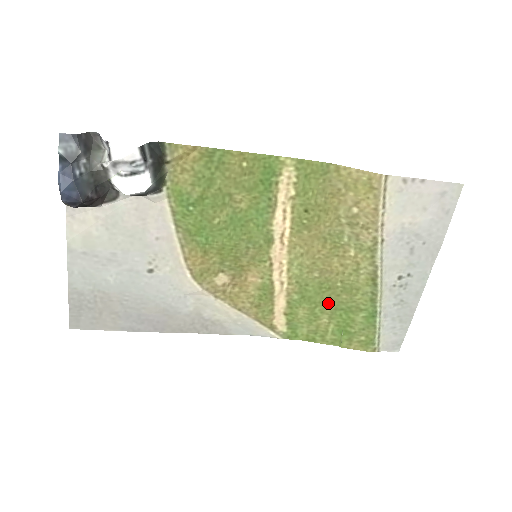
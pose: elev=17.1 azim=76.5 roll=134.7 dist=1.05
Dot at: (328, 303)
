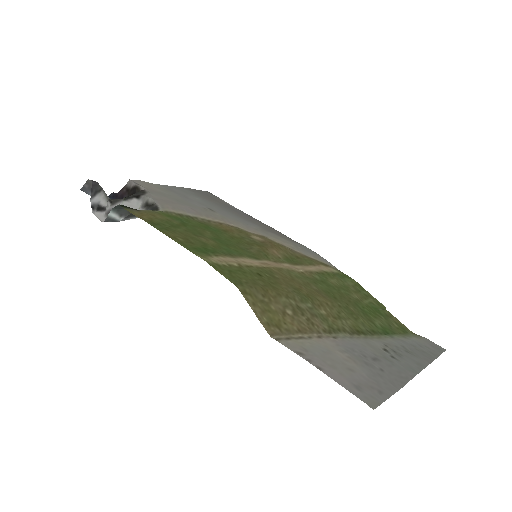
Dot at: (346, 297)
